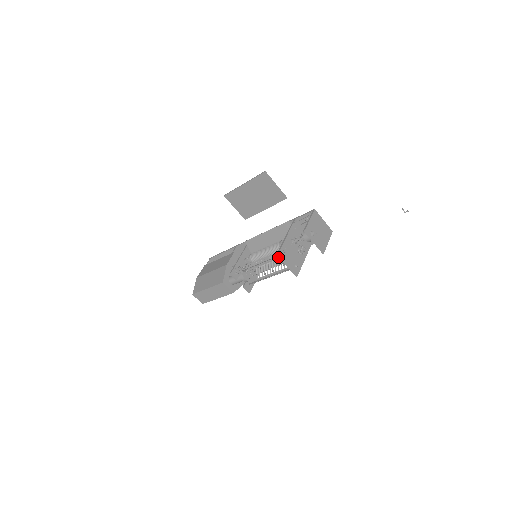
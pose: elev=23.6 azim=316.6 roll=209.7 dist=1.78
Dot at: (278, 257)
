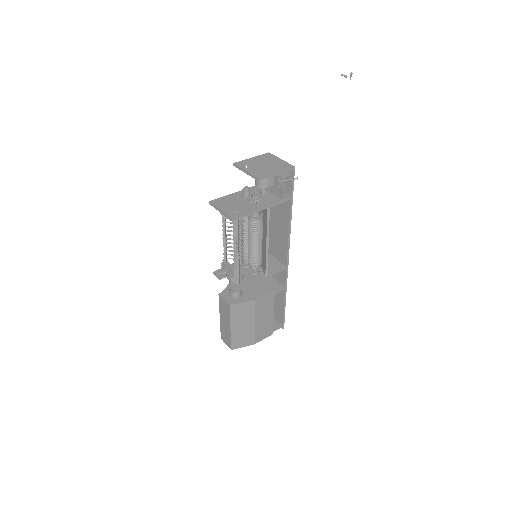
Dot at: occluded
